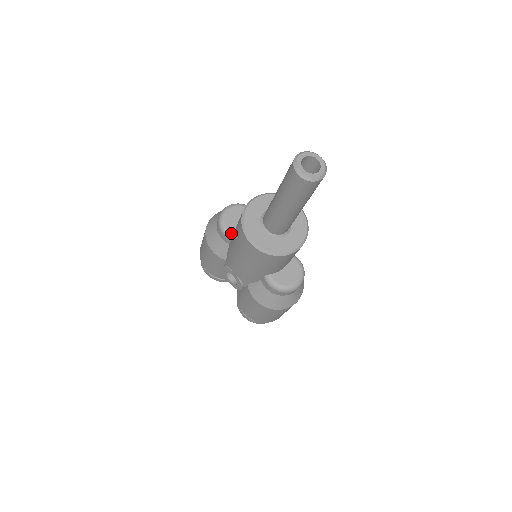
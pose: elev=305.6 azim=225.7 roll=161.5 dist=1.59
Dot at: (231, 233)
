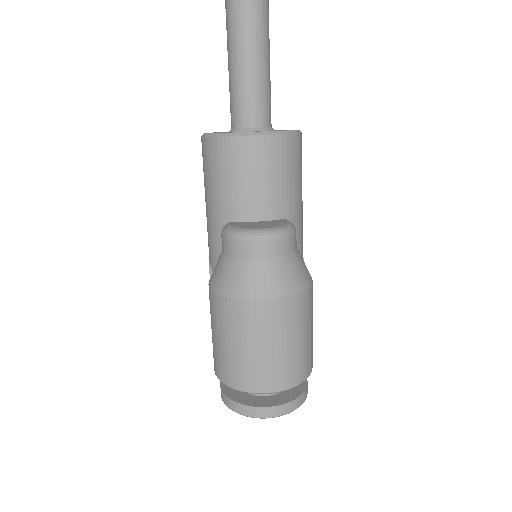
Dot at: occluded
